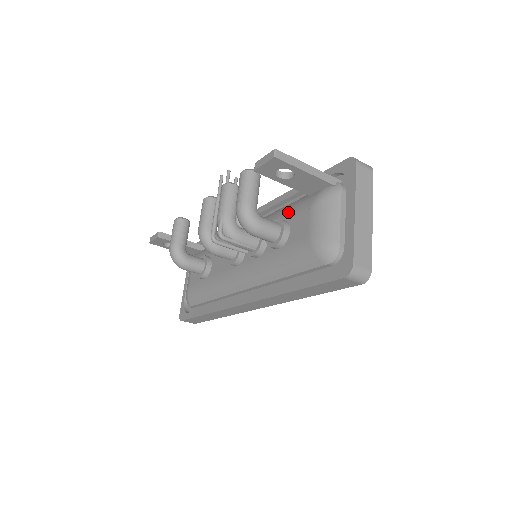
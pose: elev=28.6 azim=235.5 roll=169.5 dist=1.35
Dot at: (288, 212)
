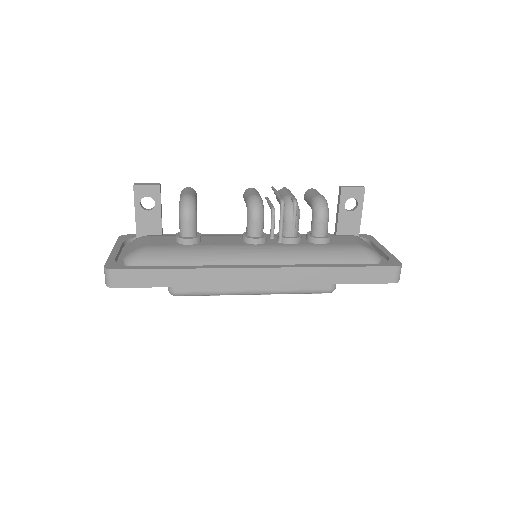
Dot at: occluded
